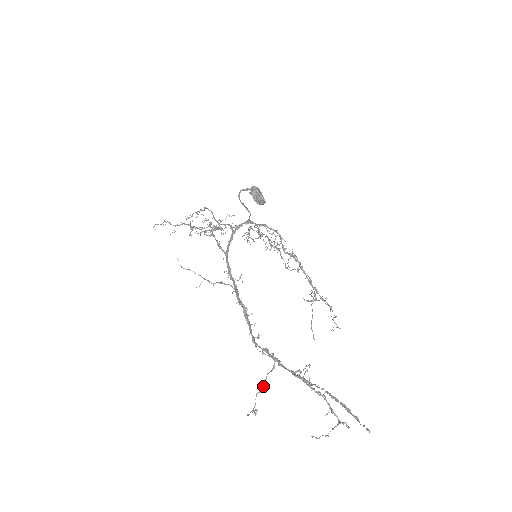
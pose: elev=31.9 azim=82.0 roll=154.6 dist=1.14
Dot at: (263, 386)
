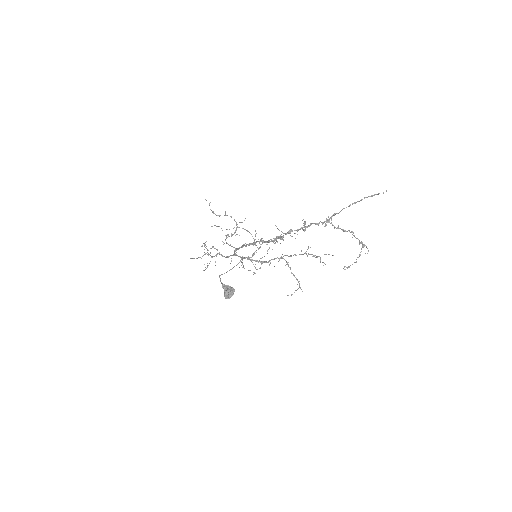
Dot at: (305, 224)
